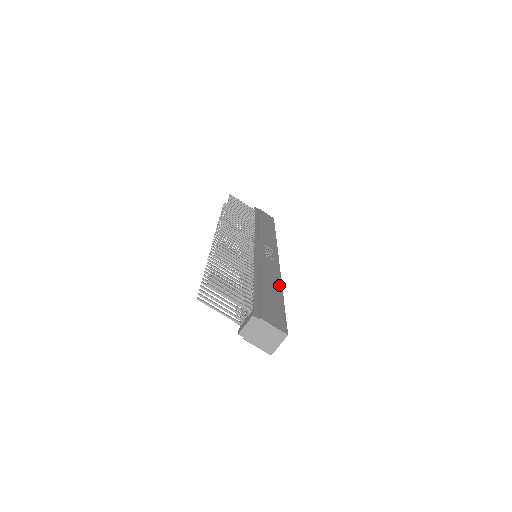
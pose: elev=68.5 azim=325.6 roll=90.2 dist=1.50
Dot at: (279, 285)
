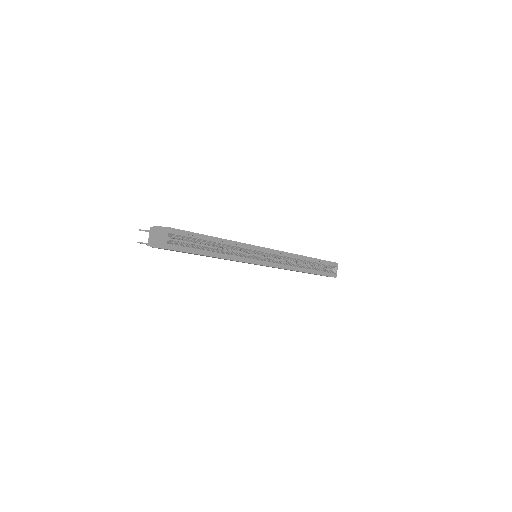
Dot at: (226, 240)
